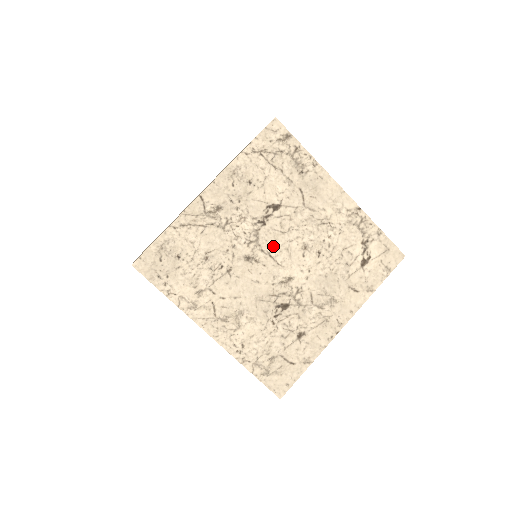
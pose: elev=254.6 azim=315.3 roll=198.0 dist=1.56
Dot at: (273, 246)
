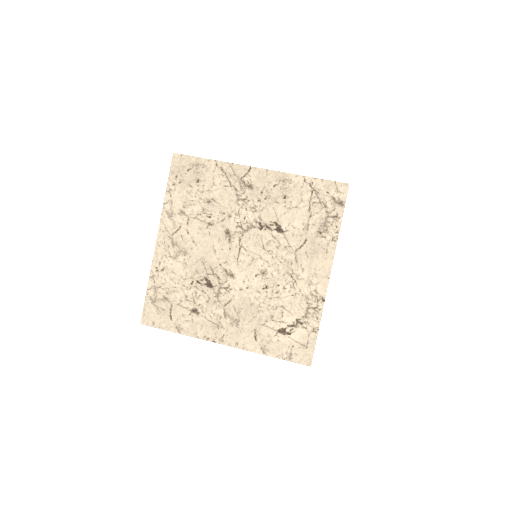
Dot at: occluded
